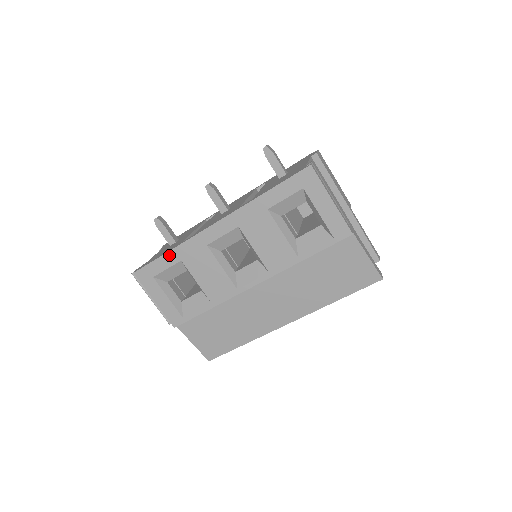
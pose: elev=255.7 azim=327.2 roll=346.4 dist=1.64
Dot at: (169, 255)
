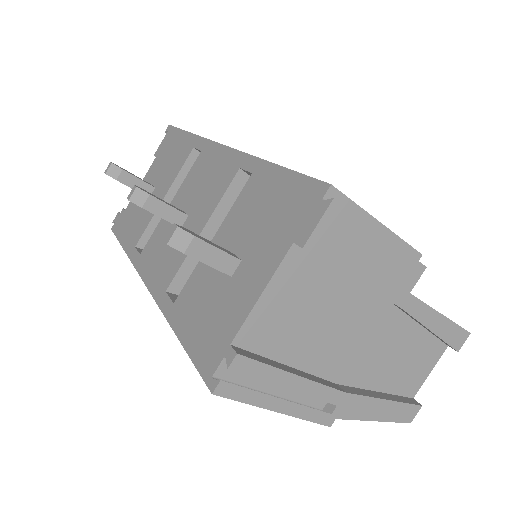
Dot at: occluded
